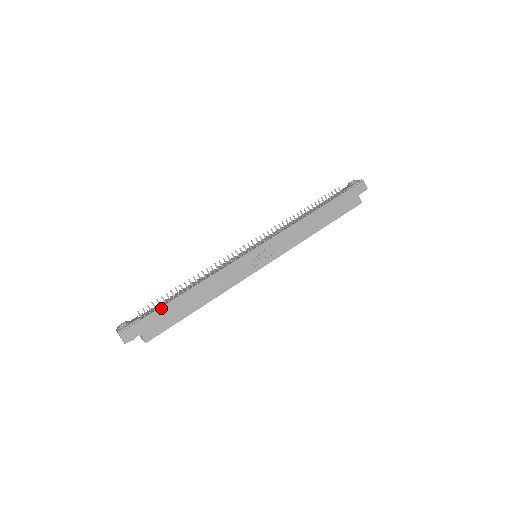
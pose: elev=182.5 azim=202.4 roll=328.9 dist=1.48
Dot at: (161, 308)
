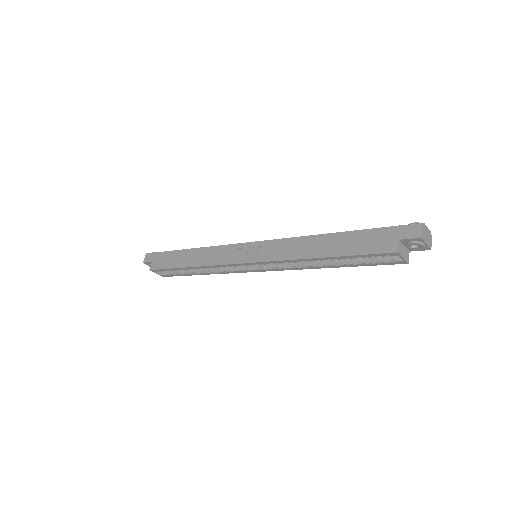
Dot at: (171, 252)
